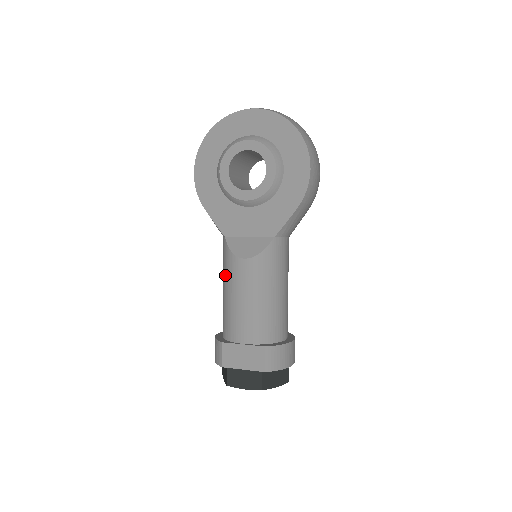
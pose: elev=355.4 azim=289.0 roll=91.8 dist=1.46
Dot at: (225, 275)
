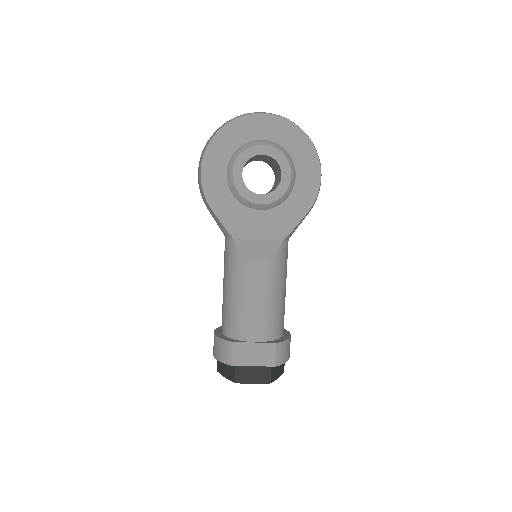
Dot at: (233, 276)
